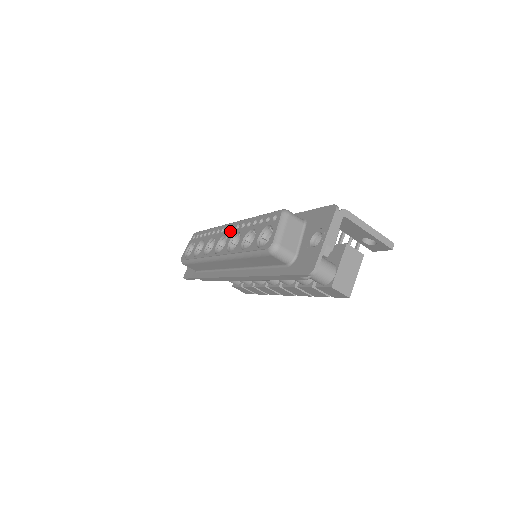
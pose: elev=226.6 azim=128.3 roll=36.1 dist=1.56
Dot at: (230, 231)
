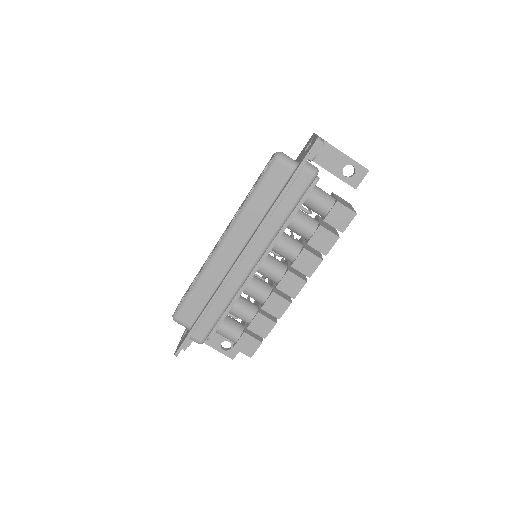
Dot at: occluded
